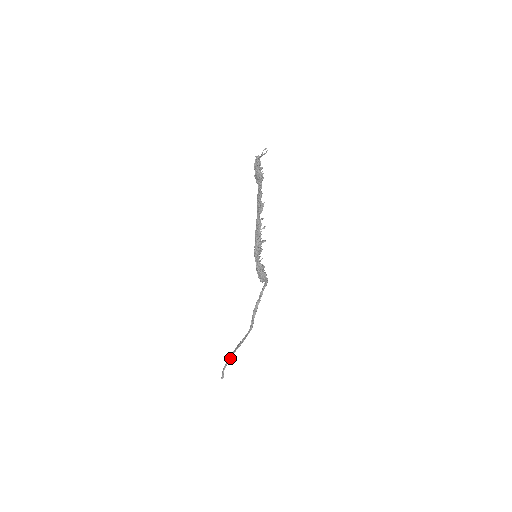
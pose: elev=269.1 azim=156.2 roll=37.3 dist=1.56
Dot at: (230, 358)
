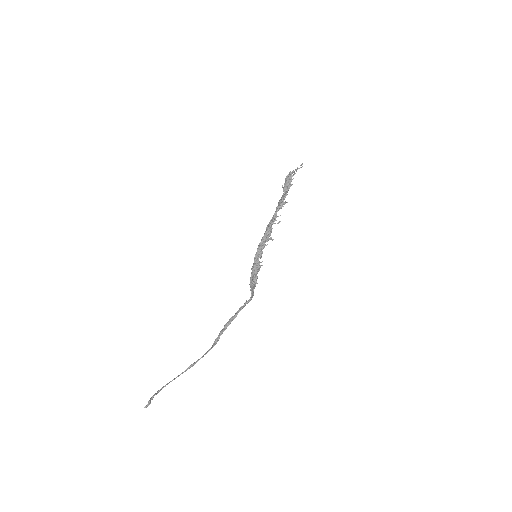
Dot at: (169, 382)
